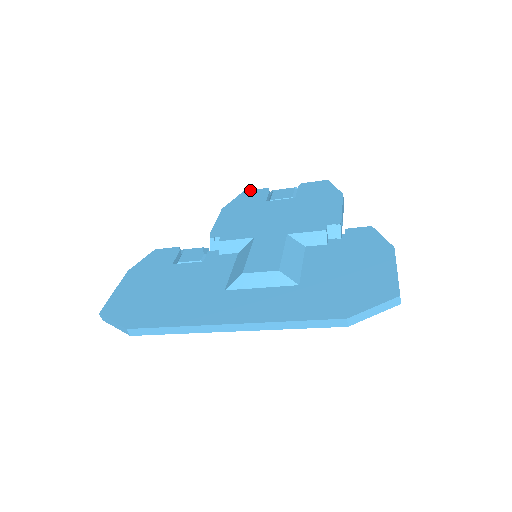
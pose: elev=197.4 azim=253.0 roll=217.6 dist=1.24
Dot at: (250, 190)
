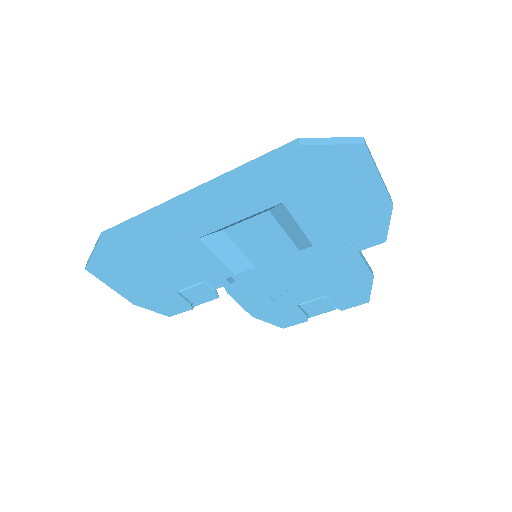
Dot at: occluded
